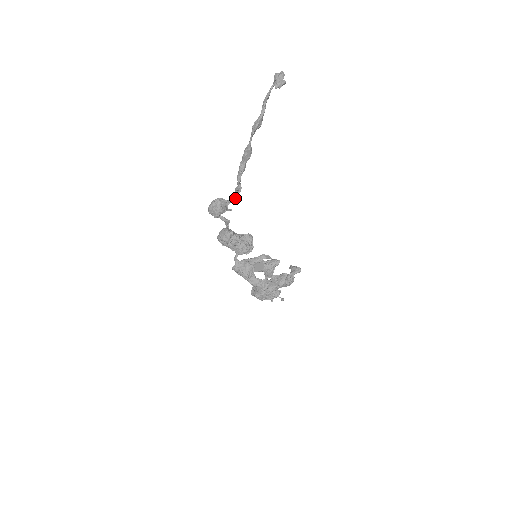
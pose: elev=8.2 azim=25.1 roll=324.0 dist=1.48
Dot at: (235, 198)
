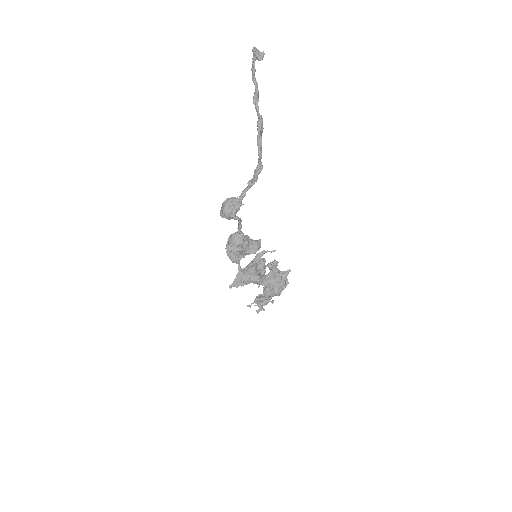
Dot at: (256, 180)
